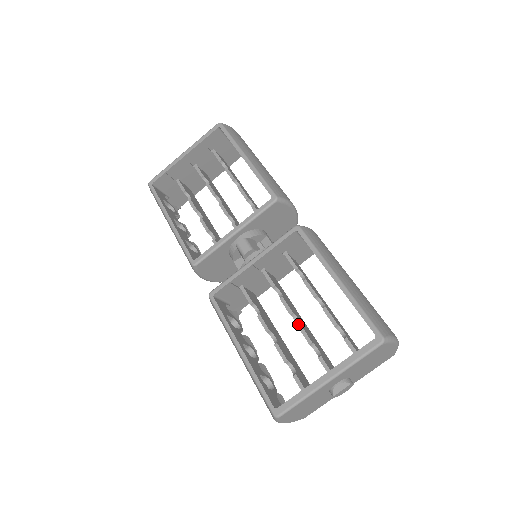
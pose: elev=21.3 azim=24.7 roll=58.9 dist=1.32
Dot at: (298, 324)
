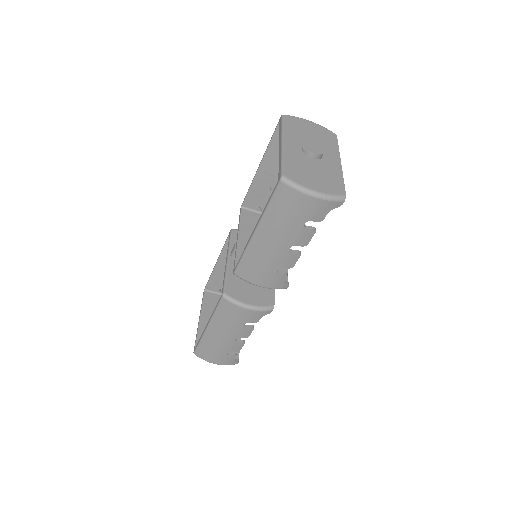
Dot at: occluded
